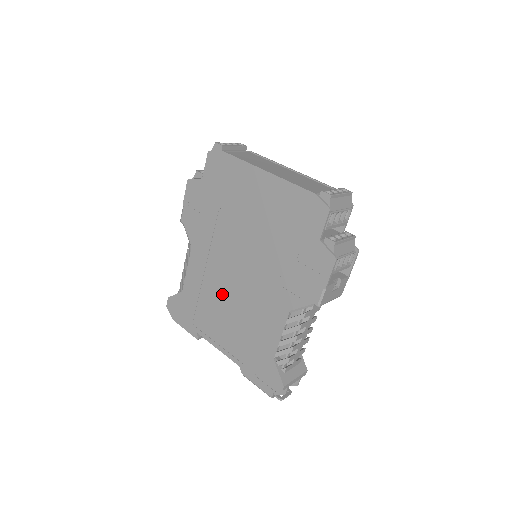
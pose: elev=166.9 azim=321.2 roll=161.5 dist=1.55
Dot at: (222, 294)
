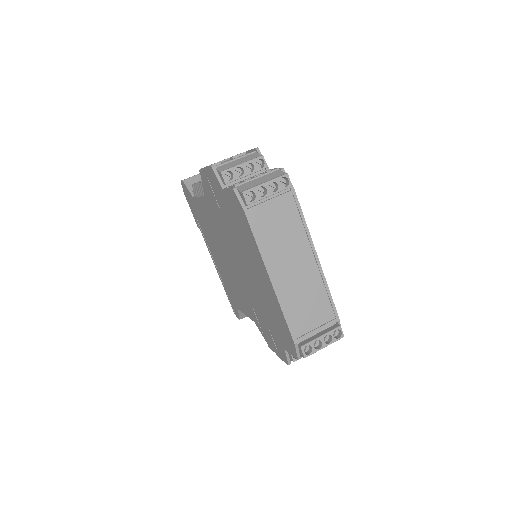
Dot at: (218, 247)
